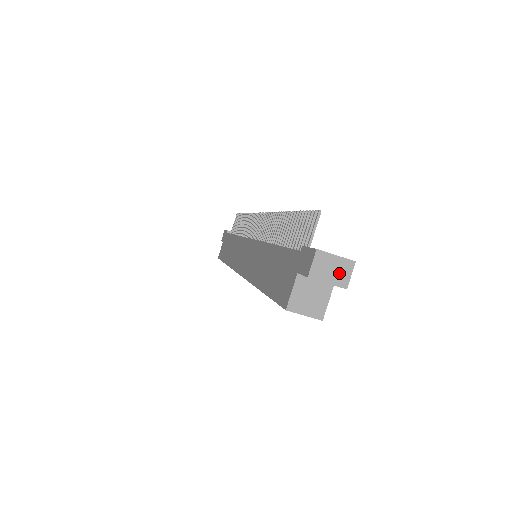
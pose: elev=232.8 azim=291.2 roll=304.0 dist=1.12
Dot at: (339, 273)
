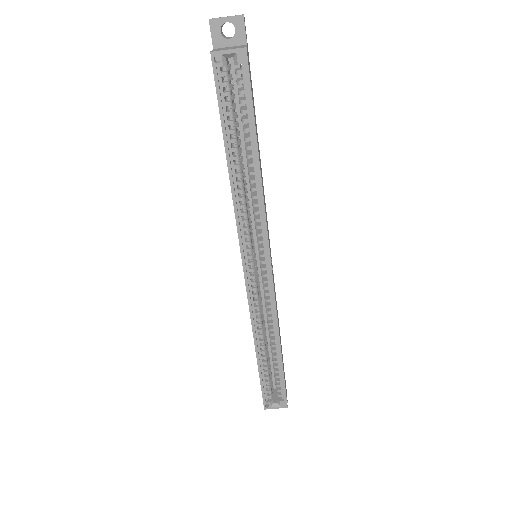
Dot at: (233, 16)
